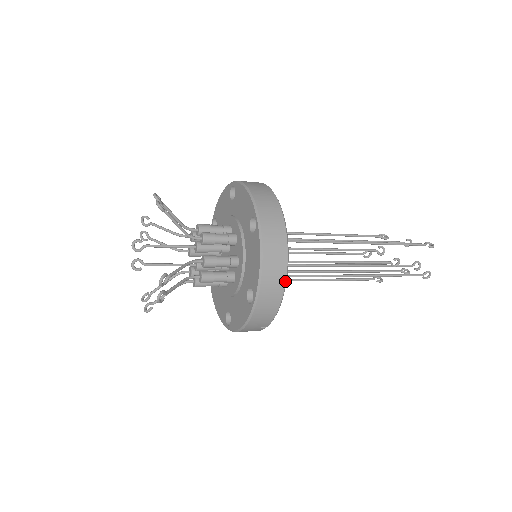
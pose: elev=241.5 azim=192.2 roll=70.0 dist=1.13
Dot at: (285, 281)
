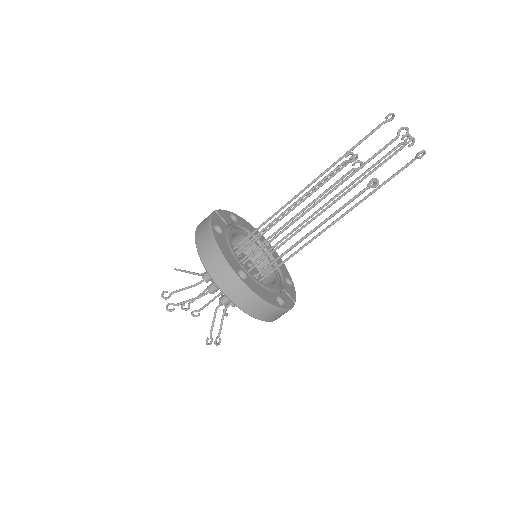
Dot at: (273, 308)
